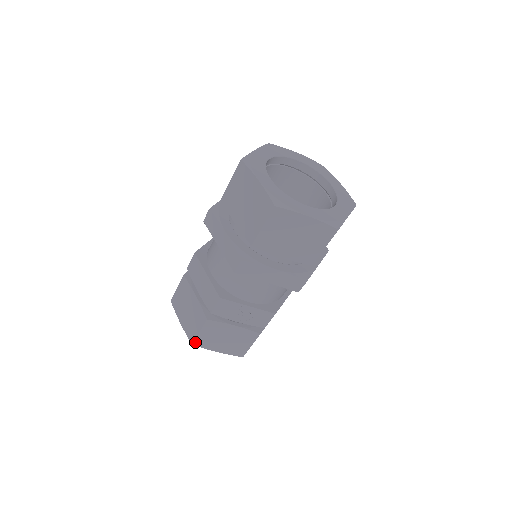
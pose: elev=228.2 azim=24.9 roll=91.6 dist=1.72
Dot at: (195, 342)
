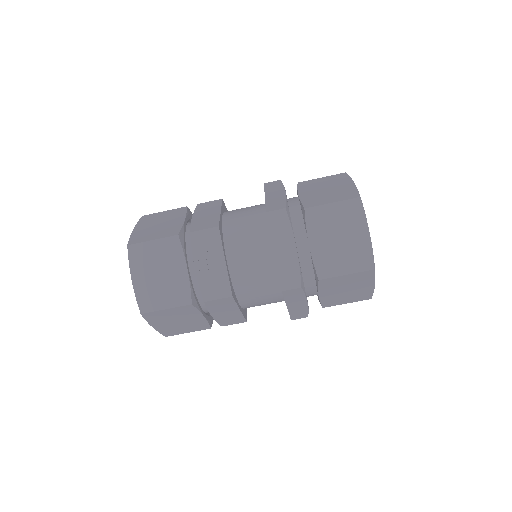
Dot at: (133, 246)
